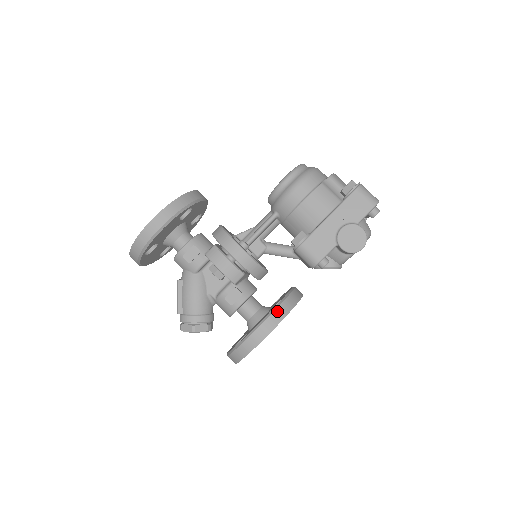
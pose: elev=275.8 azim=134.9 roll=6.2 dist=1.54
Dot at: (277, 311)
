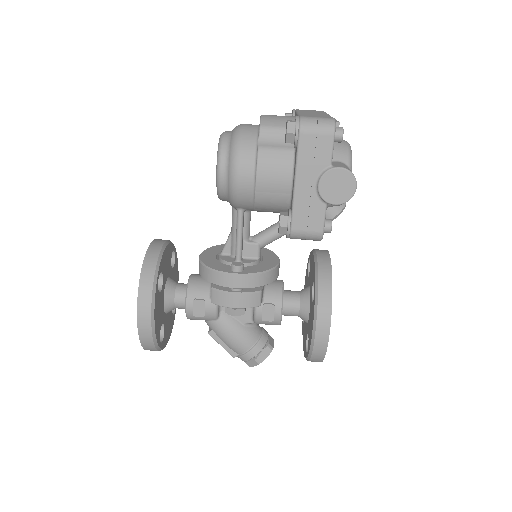
Dot at: (320, 306)
